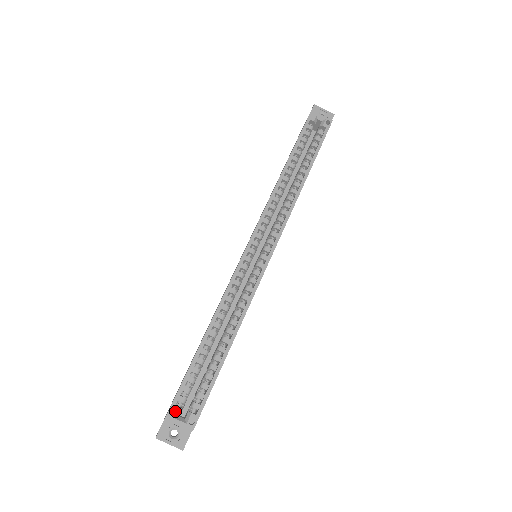
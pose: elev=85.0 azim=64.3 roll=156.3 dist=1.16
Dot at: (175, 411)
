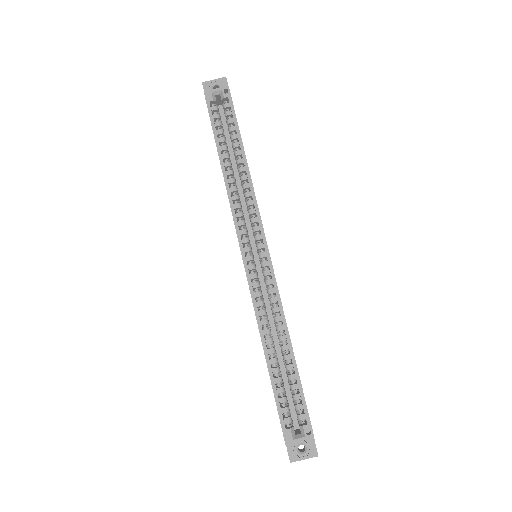
Dot at: (289, 434)
